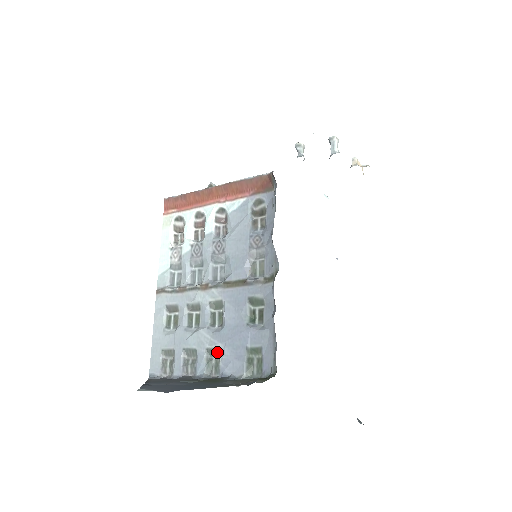
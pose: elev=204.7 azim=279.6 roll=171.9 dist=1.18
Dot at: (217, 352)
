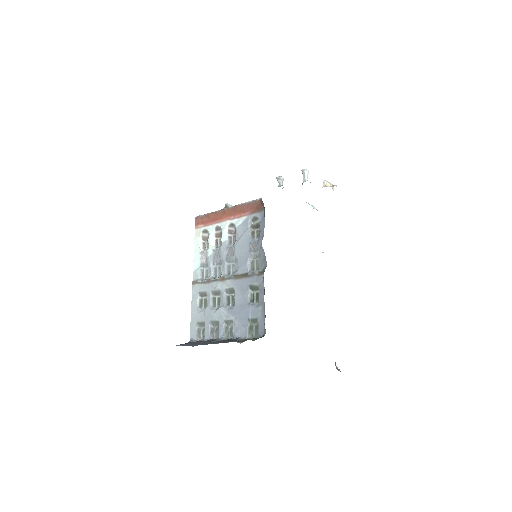
Dot at: (231, 322)
